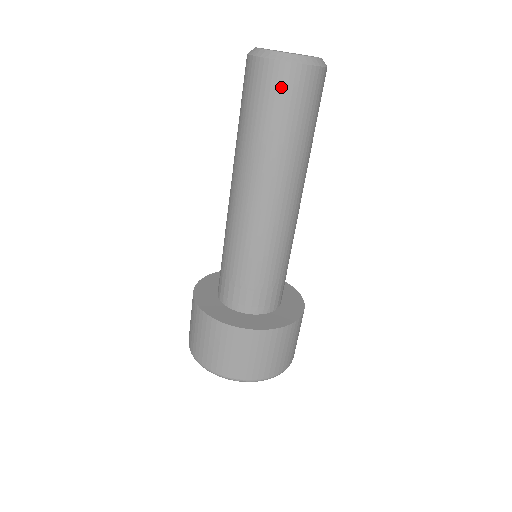
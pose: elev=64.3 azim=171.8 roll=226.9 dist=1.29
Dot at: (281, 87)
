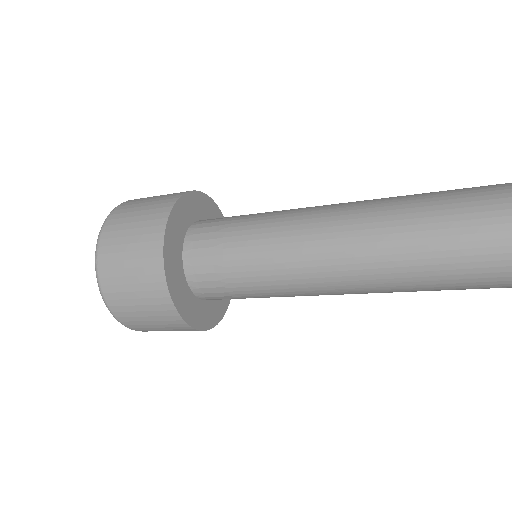
Dot at: occluded
